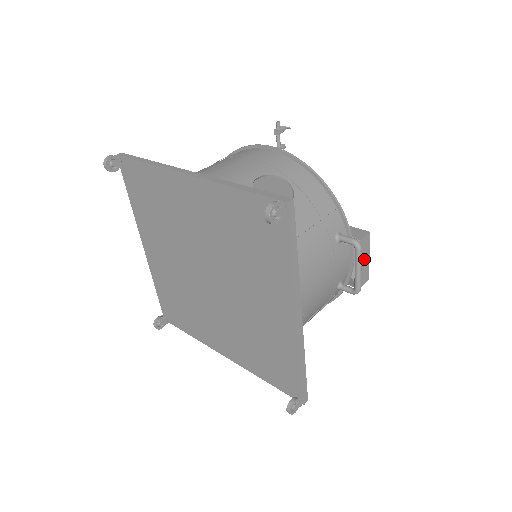
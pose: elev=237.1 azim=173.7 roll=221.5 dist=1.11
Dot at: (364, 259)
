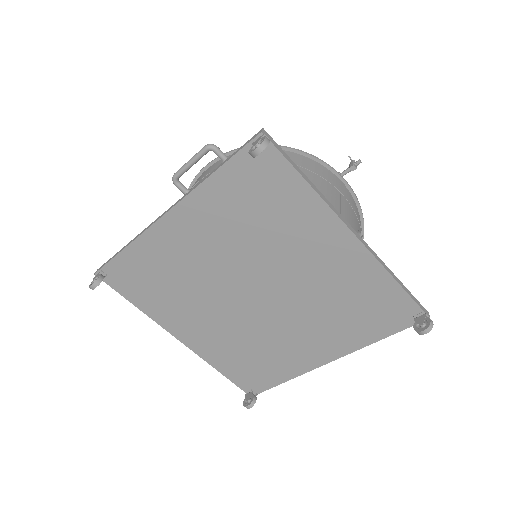
Dot at: occluded
